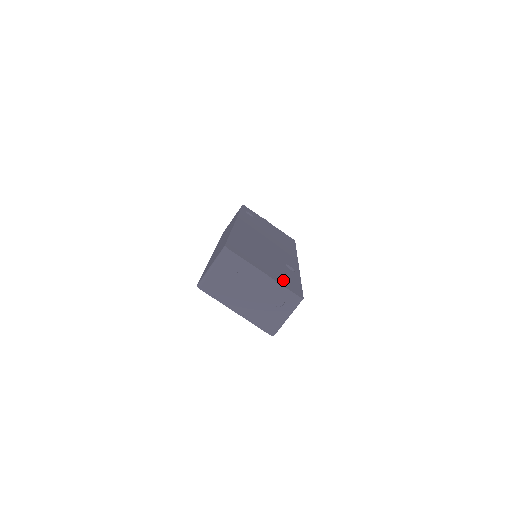
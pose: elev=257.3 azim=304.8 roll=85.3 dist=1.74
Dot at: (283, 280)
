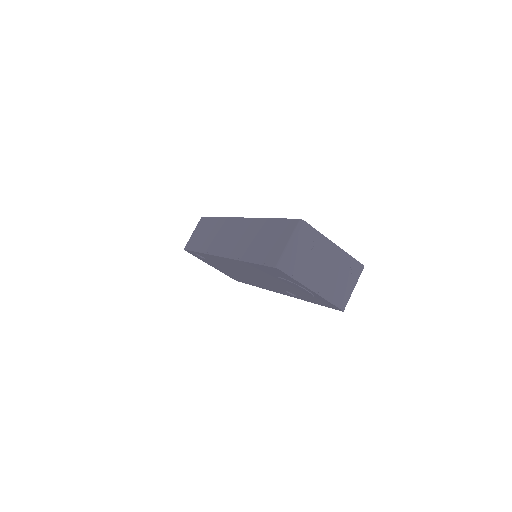
Dot at: occluded
